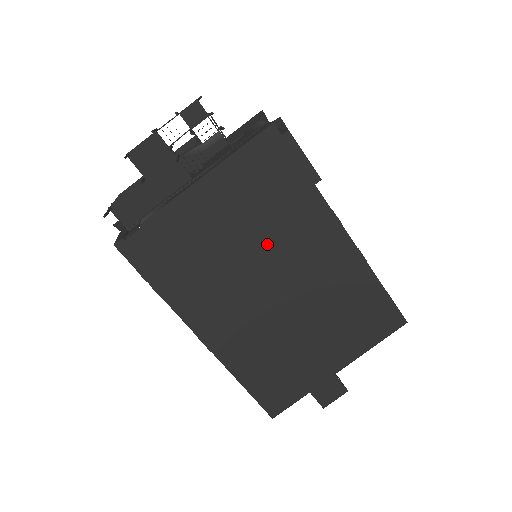
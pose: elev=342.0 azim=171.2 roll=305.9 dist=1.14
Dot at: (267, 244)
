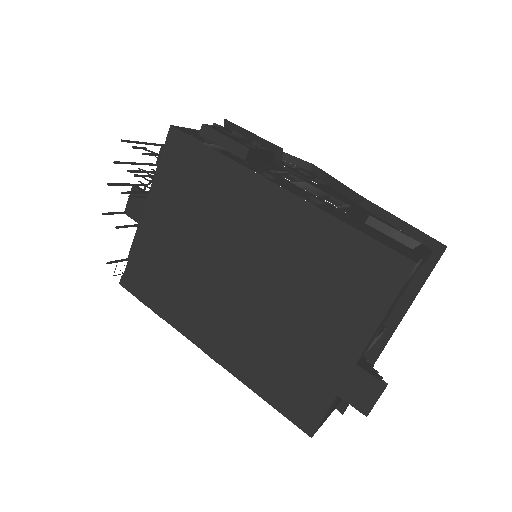
Dot at: (214, 234)
